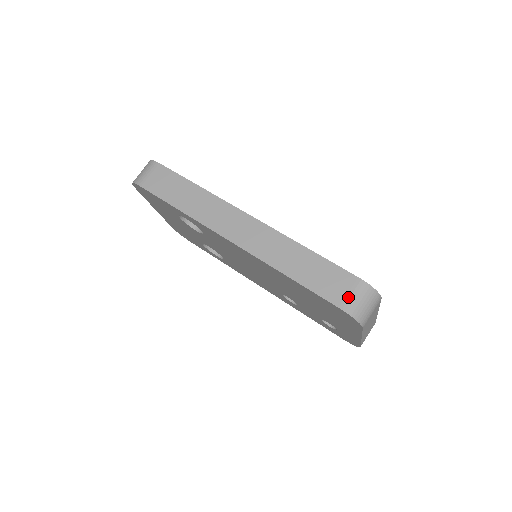
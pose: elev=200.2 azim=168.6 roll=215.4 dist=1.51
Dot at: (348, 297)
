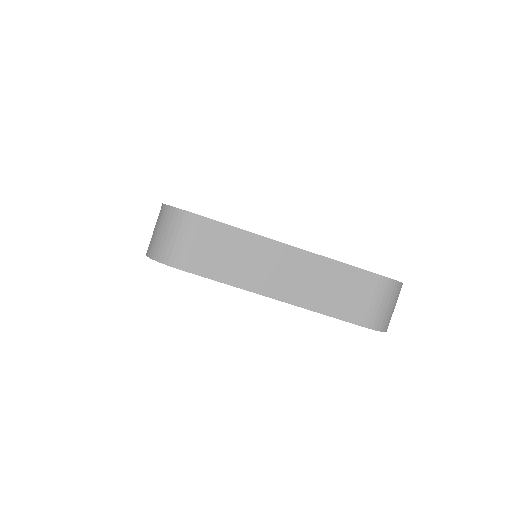
Dot at: (152, 235)
